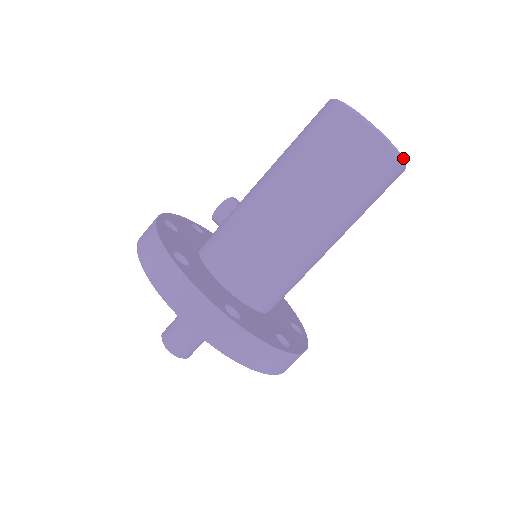
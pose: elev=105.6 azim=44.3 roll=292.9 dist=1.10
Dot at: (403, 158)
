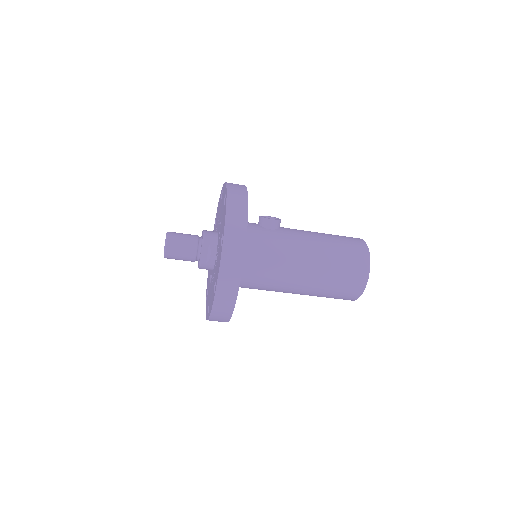
Dot at: occluded
